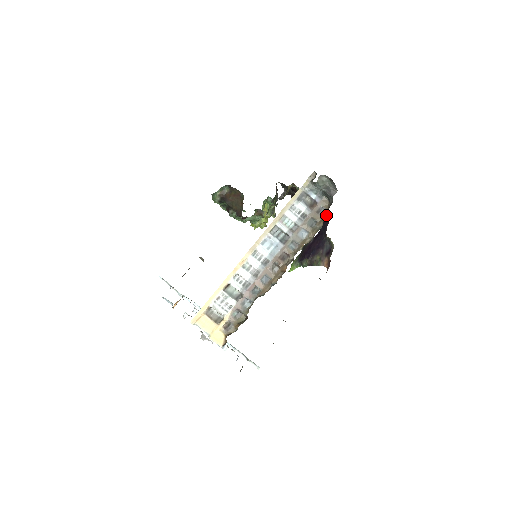
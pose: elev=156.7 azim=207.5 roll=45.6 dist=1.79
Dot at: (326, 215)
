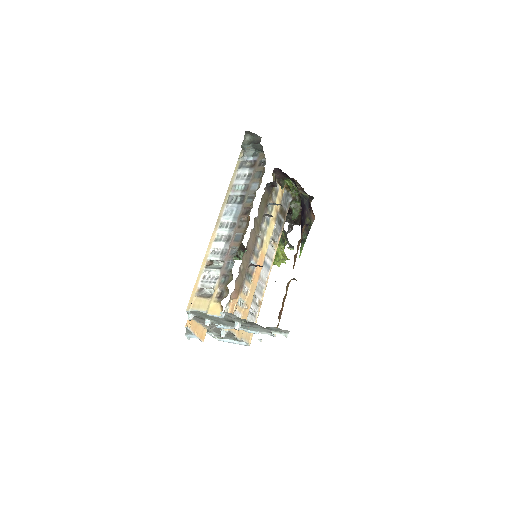
Dot at: (295, 185)
